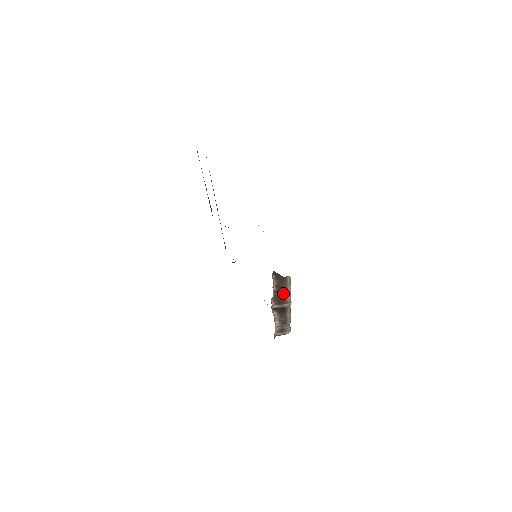
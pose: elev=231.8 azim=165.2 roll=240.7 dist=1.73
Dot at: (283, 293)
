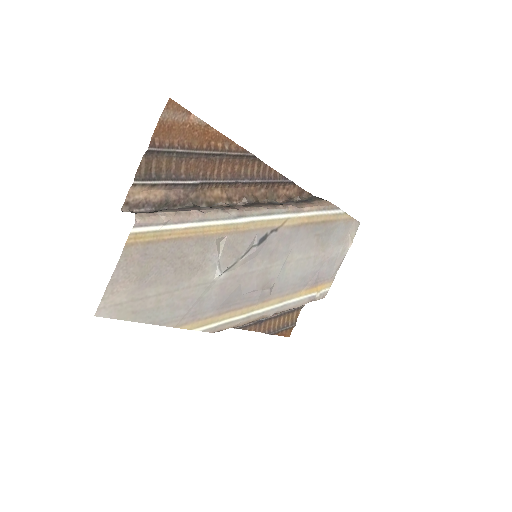
Dot at: occluded
